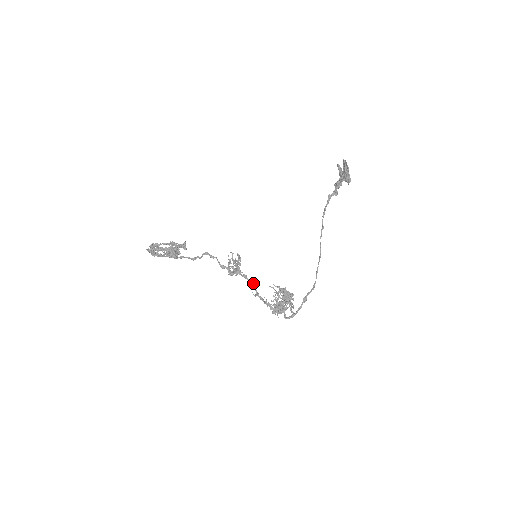
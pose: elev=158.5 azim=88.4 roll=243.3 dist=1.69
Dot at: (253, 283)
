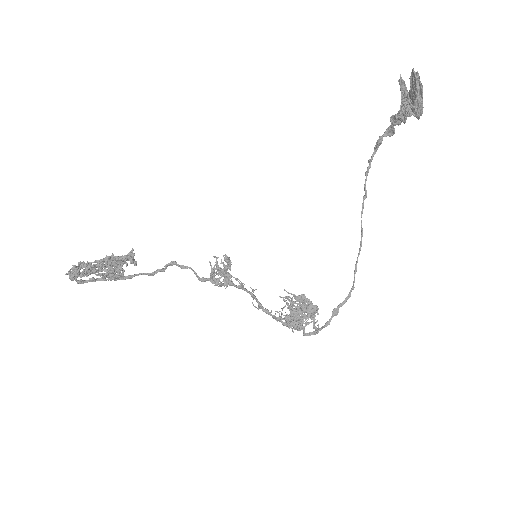
Dot at: (253, 294)
